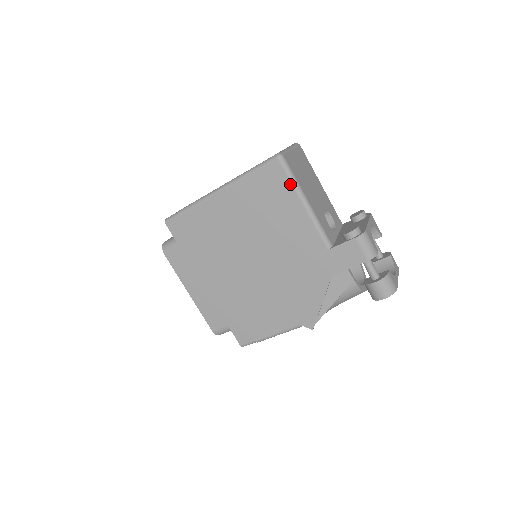
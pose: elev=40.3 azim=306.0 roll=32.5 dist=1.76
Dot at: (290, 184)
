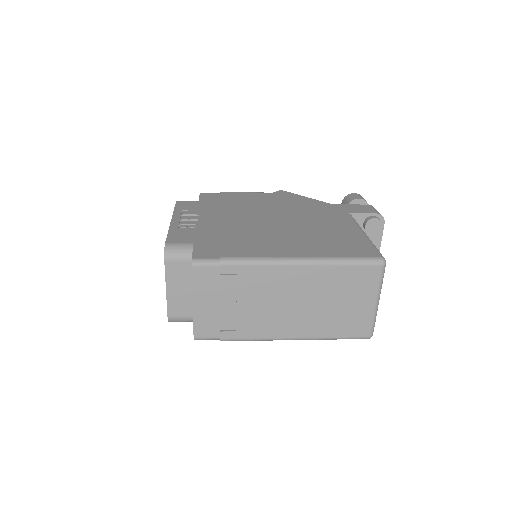
Dot at: occluded
